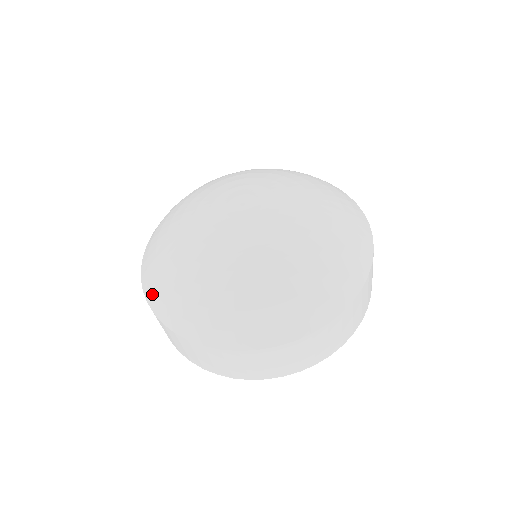
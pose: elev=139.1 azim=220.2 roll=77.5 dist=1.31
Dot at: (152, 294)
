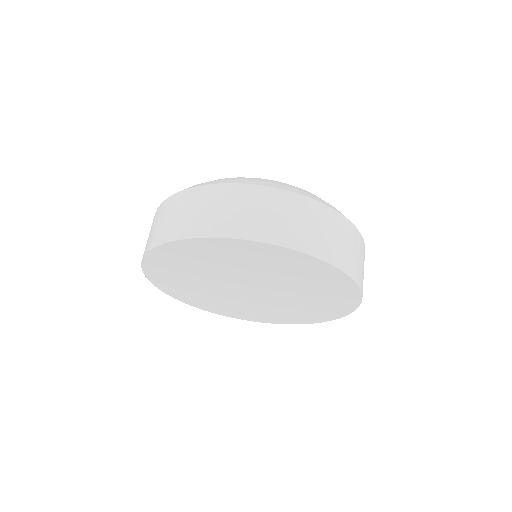
Dot at: (201, 184)
